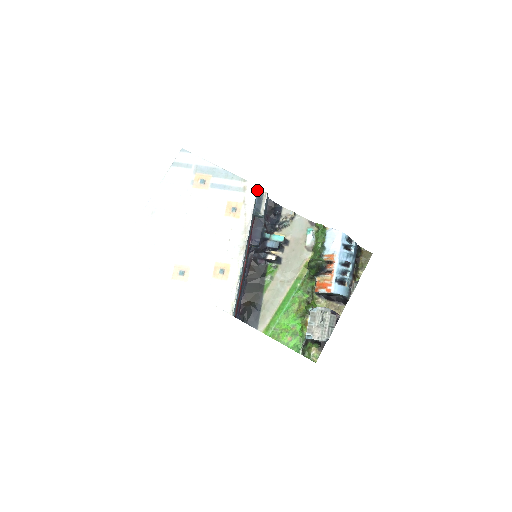
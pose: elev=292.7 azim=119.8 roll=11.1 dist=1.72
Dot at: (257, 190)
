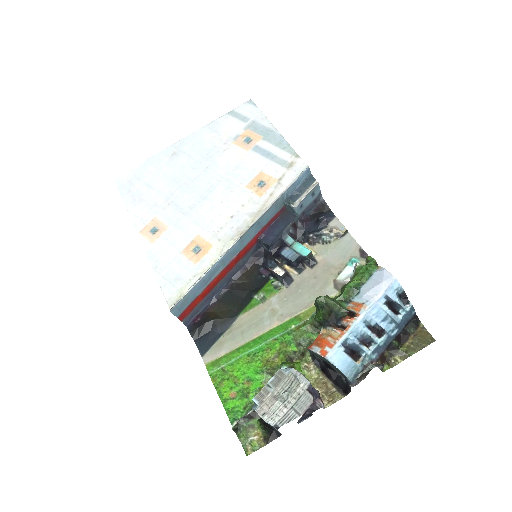
Dot at: (306, 173)
